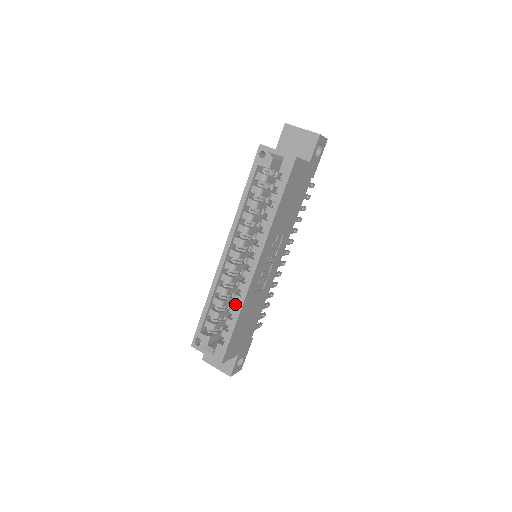
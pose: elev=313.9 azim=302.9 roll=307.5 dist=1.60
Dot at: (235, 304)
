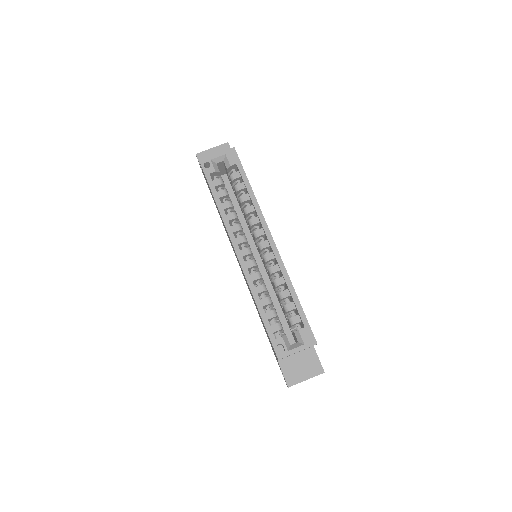
Dot at: (281, 290)
